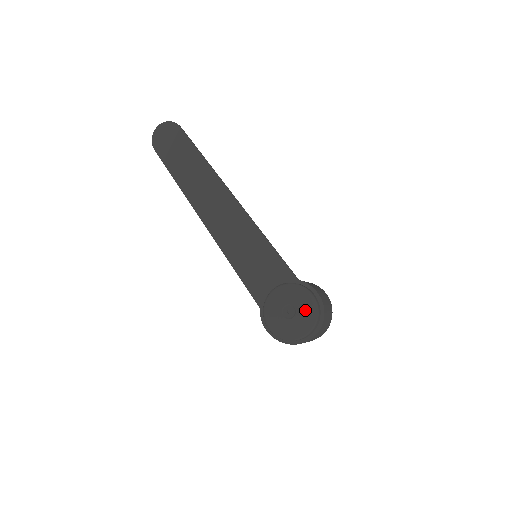
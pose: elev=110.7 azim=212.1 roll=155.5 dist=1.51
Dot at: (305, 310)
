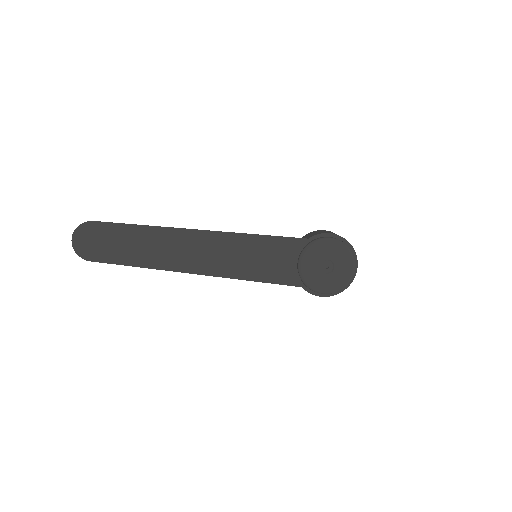
Dot at: (337, 253)
